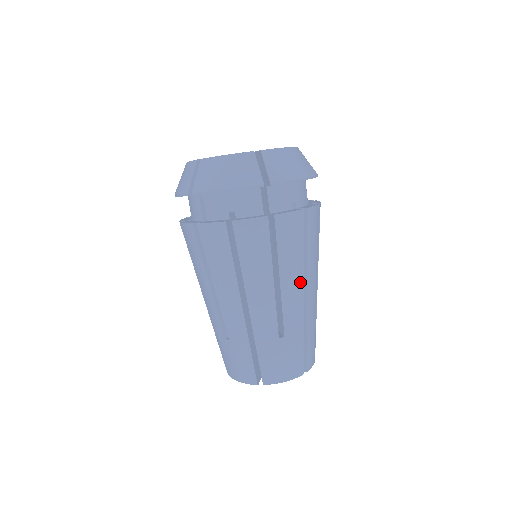
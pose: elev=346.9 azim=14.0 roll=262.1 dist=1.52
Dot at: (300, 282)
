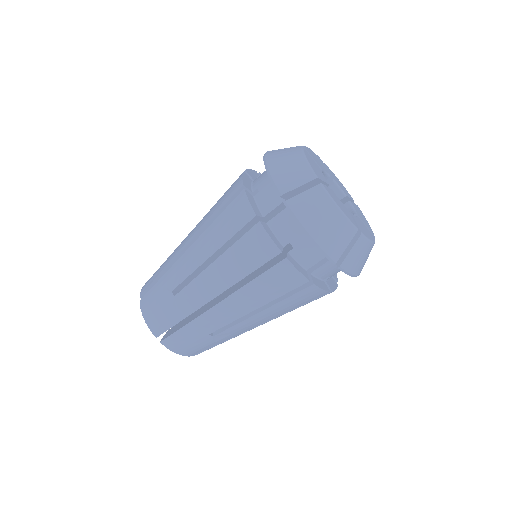
Dot at: (266, 320)
